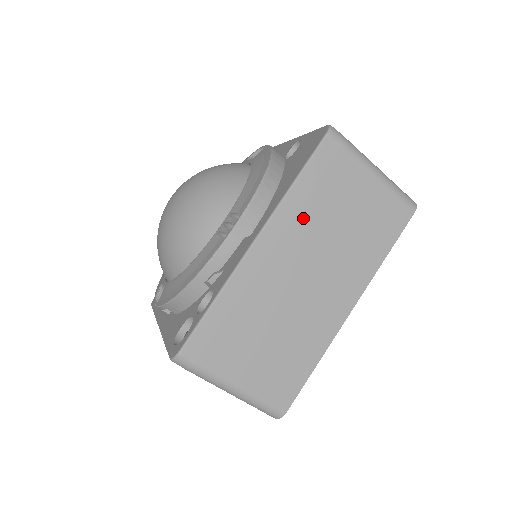
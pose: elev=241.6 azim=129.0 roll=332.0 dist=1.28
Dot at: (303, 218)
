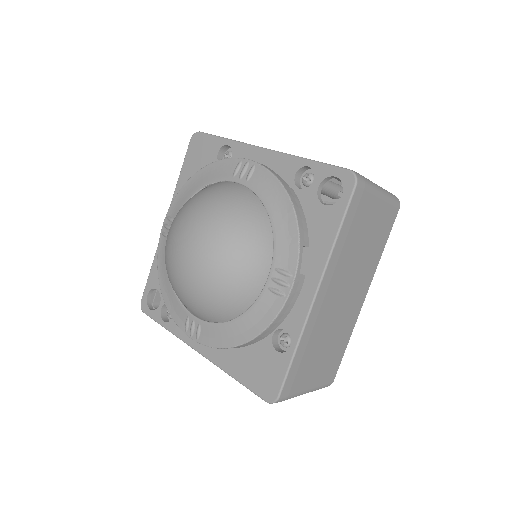
Dot at: occluded
